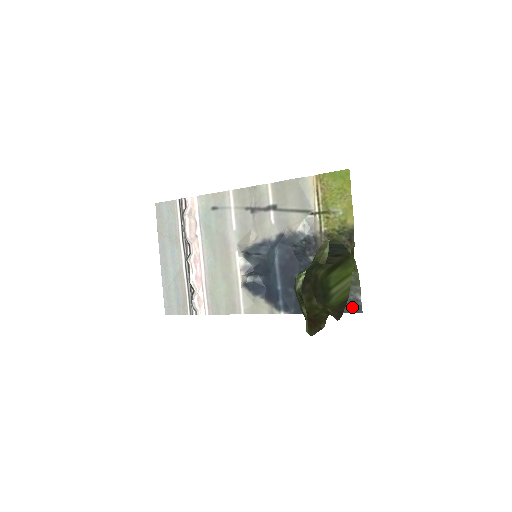
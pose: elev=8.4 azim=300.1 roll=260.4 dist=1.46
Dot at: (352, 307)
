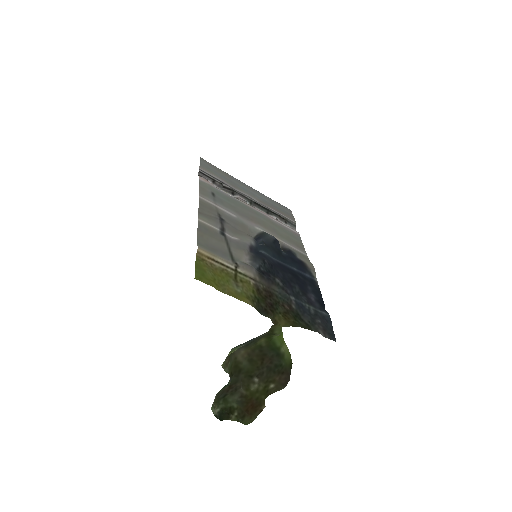
Dot at: (329, 331)
